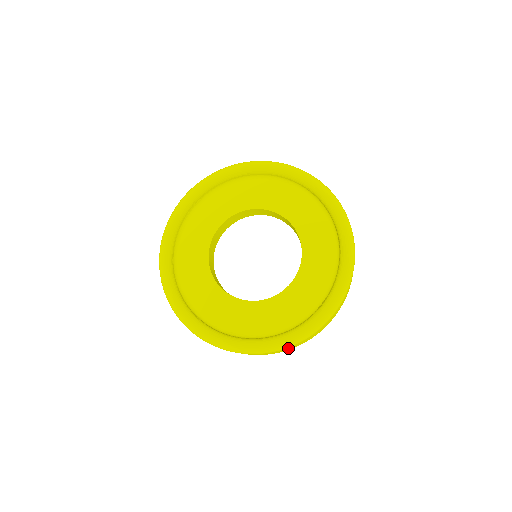
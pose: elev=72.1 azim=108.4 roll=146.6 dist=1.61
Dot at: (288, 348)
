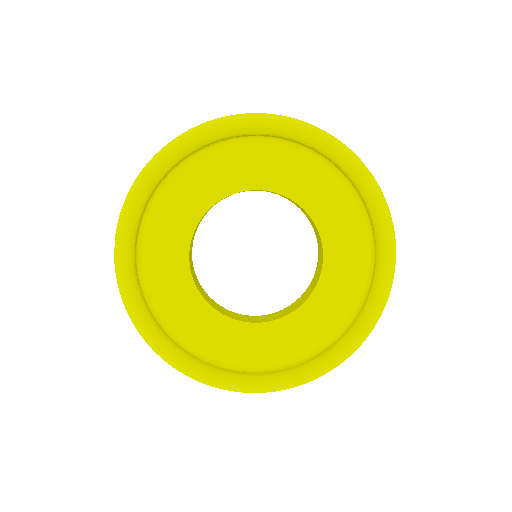
Dot at: occluded
